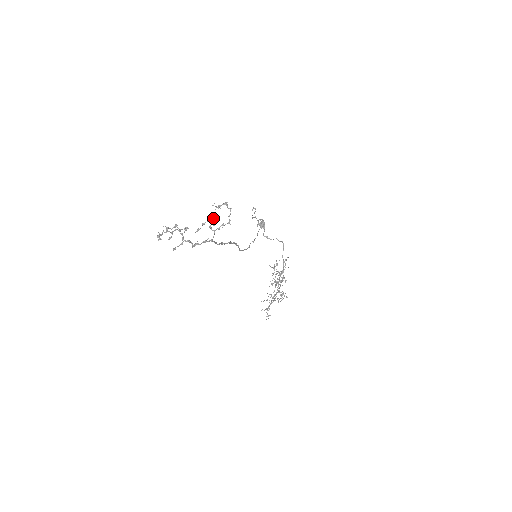
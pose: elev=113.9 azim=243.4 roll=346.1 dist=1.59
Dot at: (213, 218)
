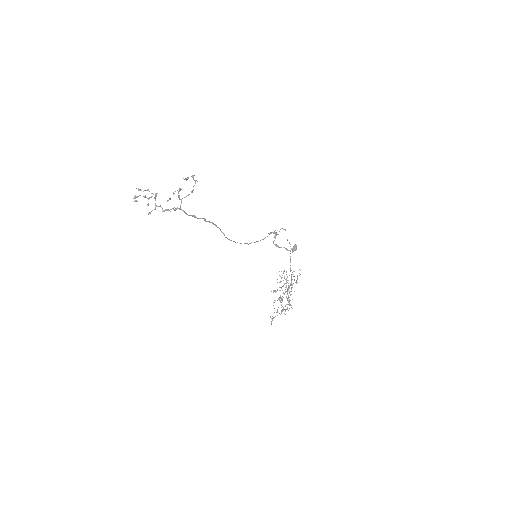
Dot at: occluded
